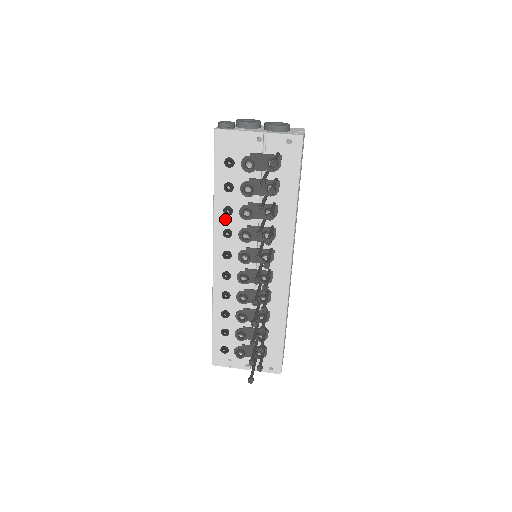
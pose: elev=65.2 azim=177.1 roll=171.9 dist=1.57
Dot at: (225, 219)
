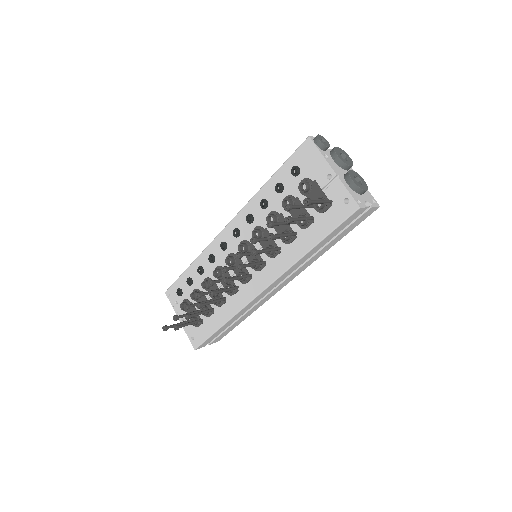
Dot at: (257, 207)
